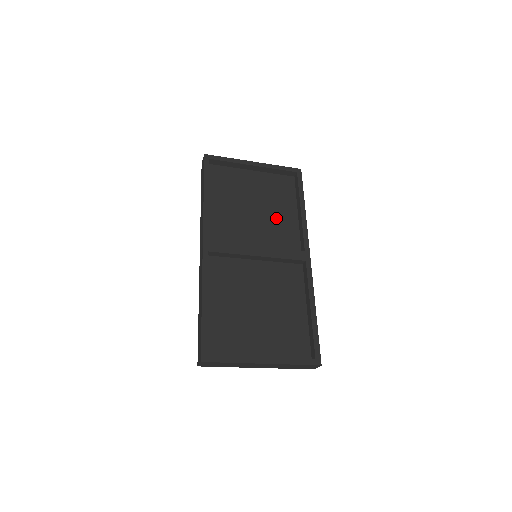
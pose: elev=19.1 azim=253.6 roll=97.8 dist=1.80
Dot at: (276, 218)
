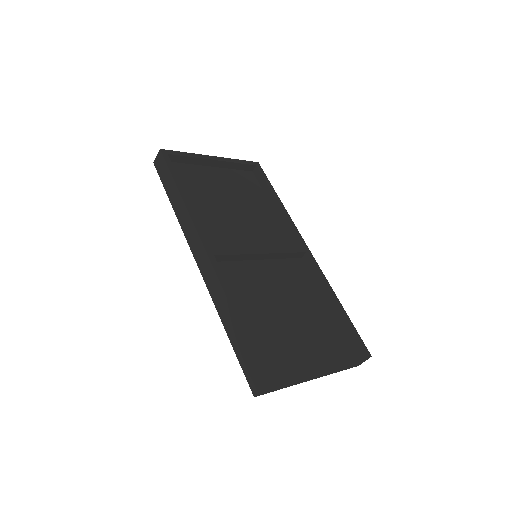
Dot at: (256, 214)
